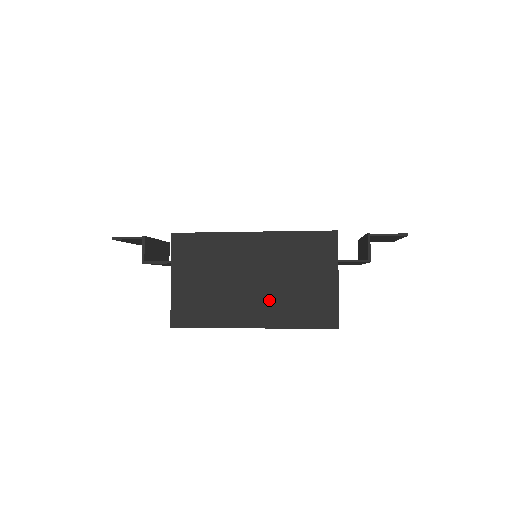
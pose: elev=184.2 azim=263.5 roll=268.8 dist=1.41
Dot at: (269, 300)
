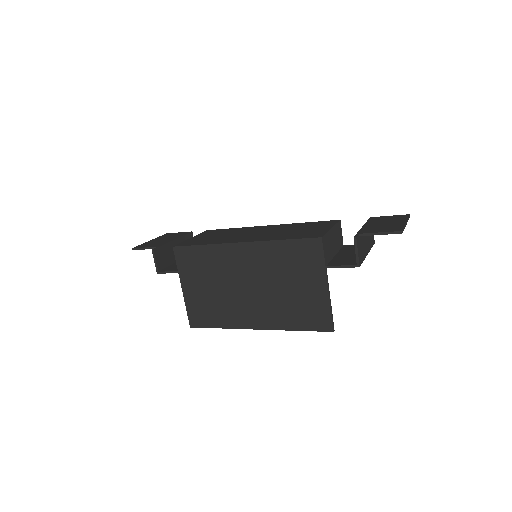
Dot at: (266, 305)
